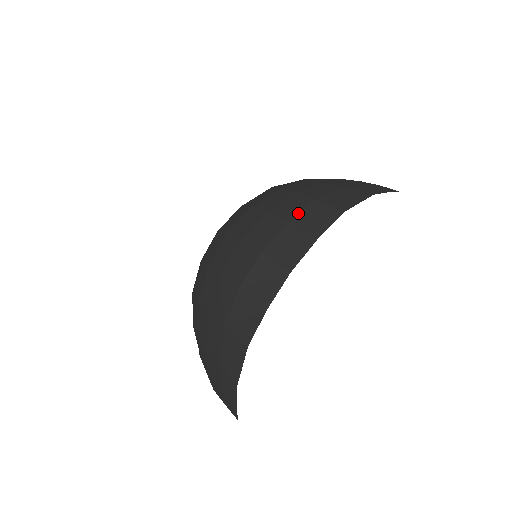
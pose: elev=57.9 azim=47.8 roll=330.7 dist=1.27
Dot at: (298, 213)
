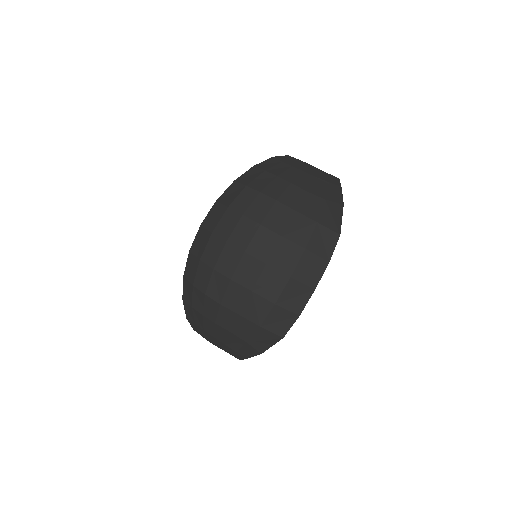
Dot at: (310, 239)
